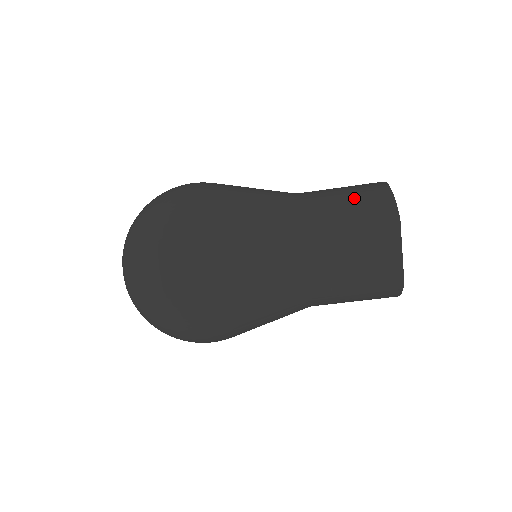
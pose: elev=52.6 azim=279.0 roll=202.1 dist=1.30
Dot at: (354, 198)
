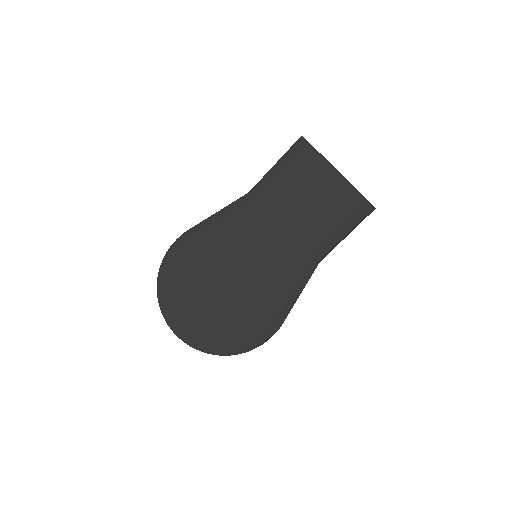
Dot at: (280, 161)
